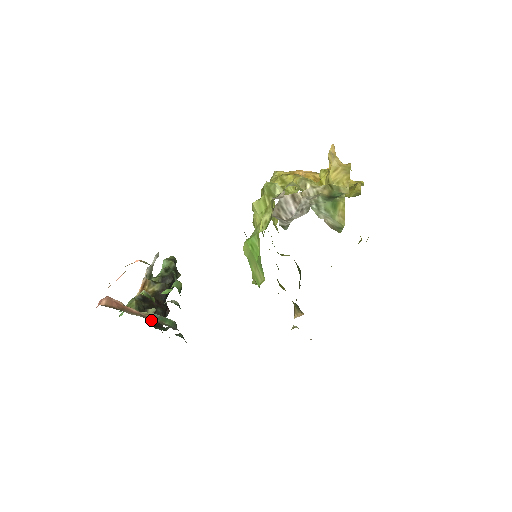
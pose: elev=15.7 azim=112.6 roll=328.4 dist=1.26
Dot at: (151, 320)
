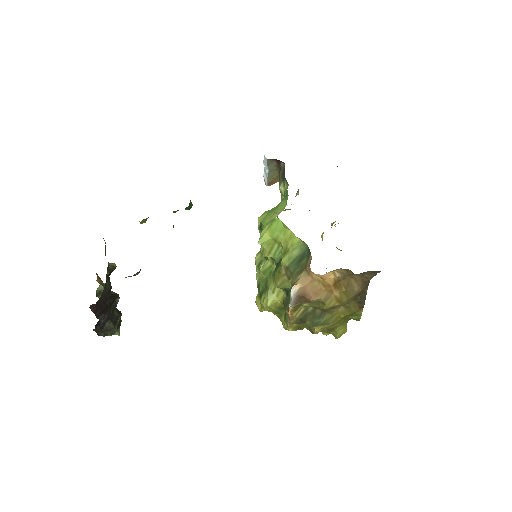
Dot at: occluded
